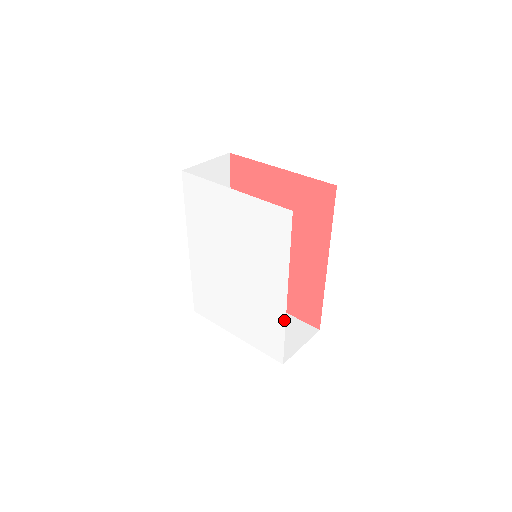
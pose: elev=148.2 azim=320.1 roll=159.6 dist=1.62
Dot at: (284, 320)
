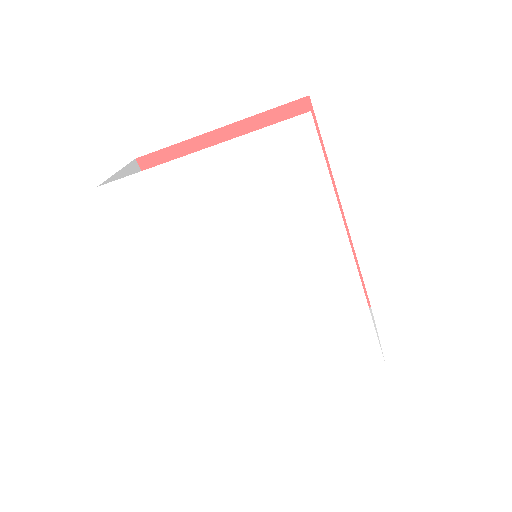
Dot at: (361, 293)
